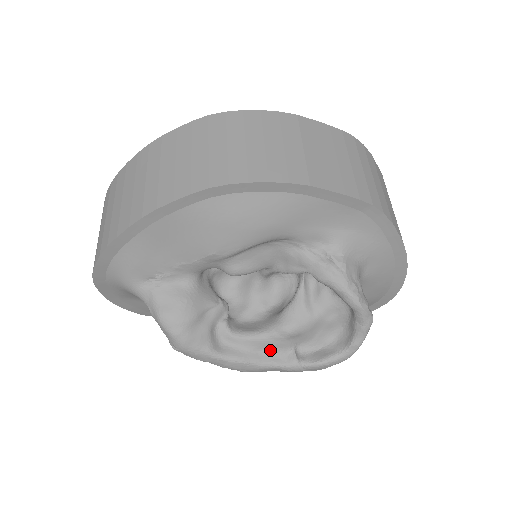
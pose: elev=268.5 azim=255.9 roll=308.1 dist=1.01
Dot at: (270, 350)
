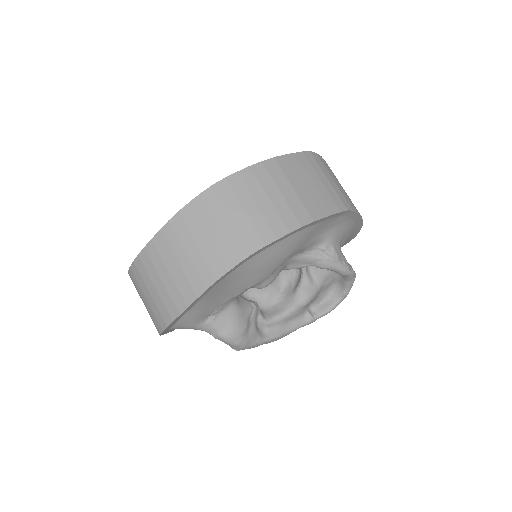
Dot at: (294, 319)
